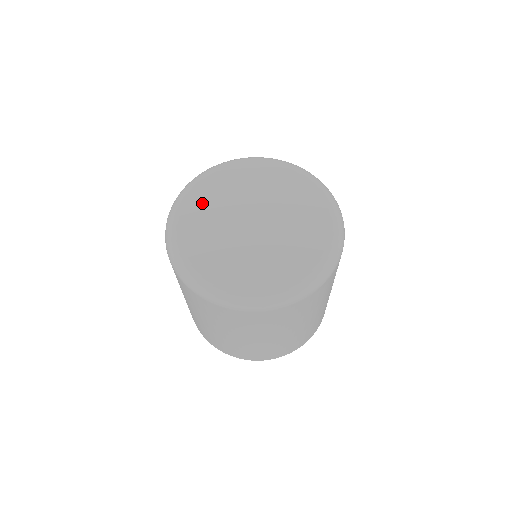
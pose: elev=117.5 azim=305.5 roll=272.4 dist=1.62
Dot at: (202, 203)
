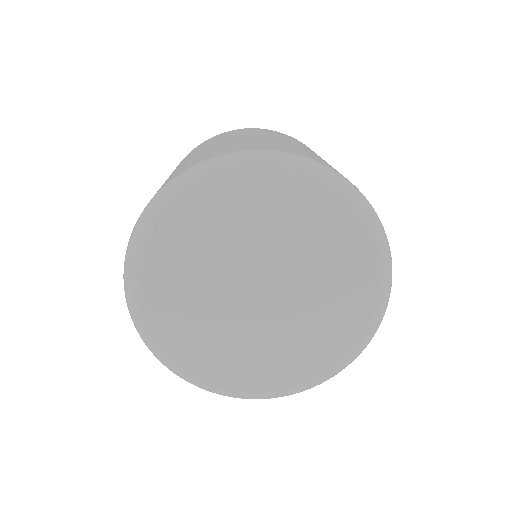
Dot at: (232, 213)
